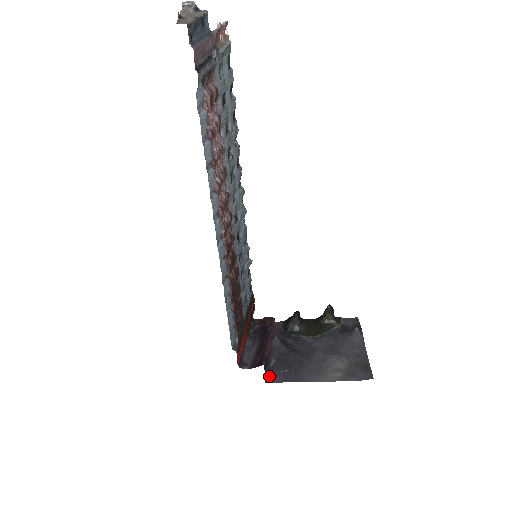
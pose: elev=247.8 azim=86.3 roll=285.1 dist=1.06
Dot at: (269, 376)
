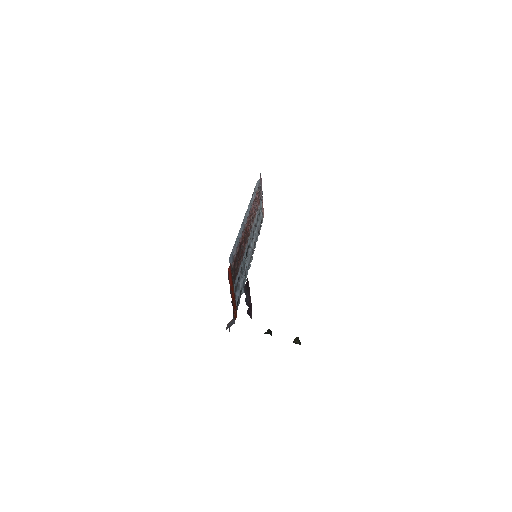
Dot at: occluded
